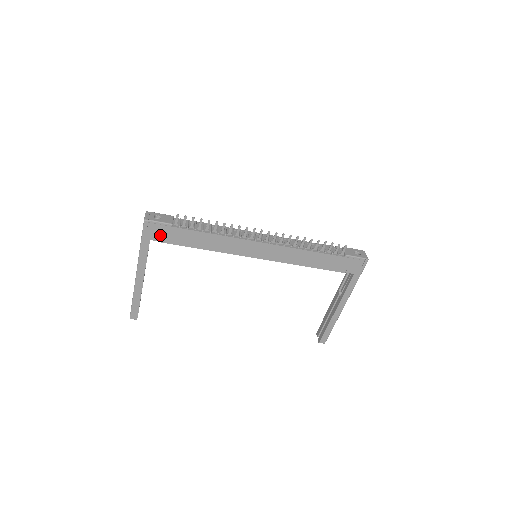
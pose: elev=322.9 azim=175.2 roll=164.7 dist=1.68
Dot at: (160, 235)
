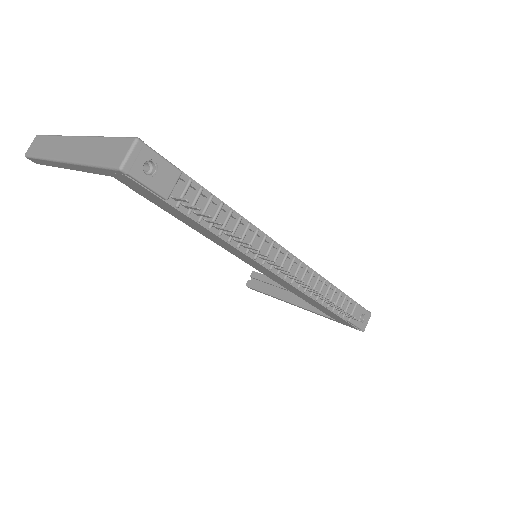
Dot at: (135, 187)
